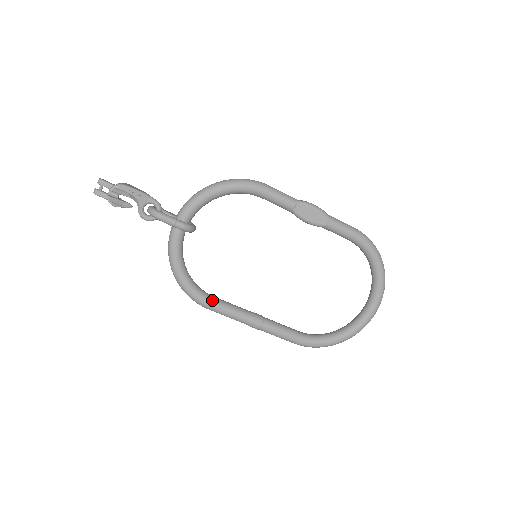
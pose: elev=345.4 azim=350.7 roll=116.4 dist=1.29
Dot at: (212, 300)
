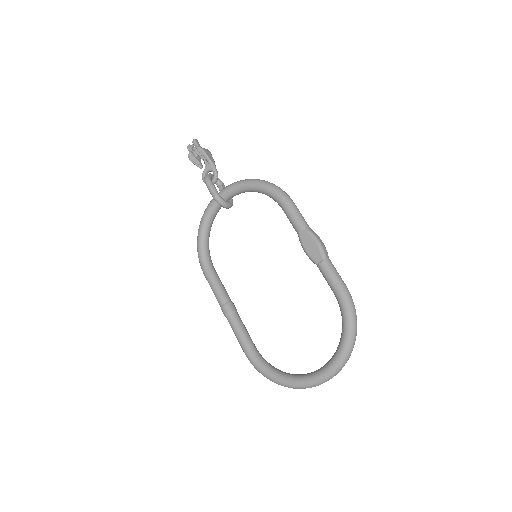
Dot at: (209, 269)
